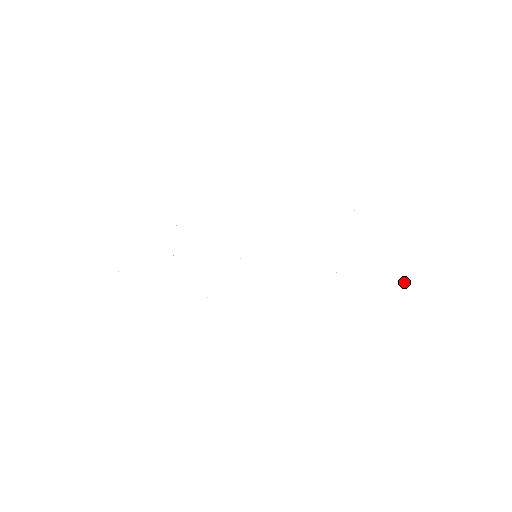
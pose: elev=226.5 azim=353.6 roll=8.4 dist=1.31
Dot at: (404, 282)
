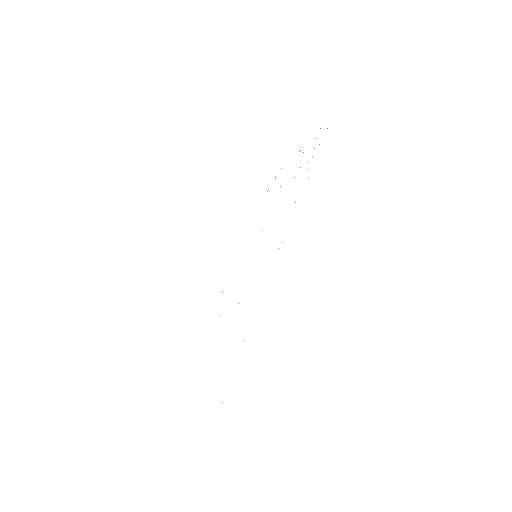
Dot at: occluded
